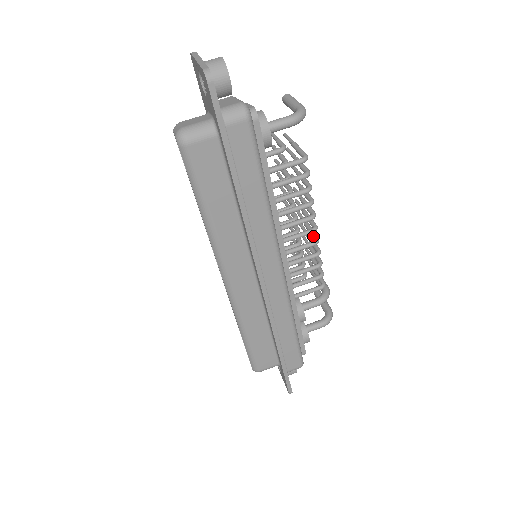
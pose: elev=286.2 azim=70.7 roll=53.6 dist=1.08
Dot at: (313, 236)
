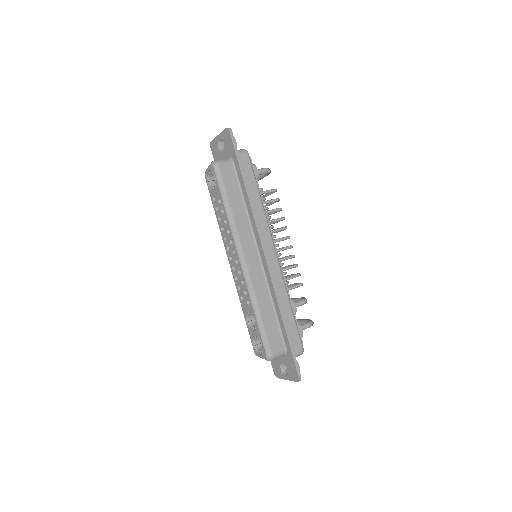
Dot at: occluded
